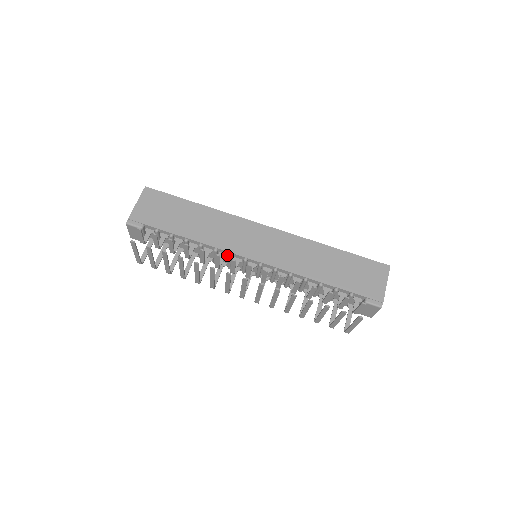
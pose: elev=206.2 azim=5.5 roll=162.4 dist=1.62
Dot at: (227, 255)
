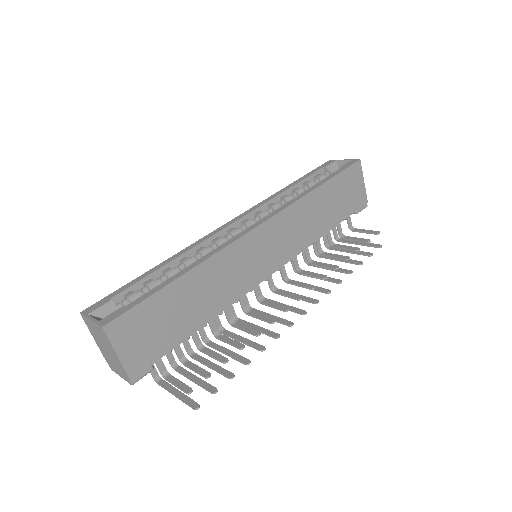
Dot at: occluded
